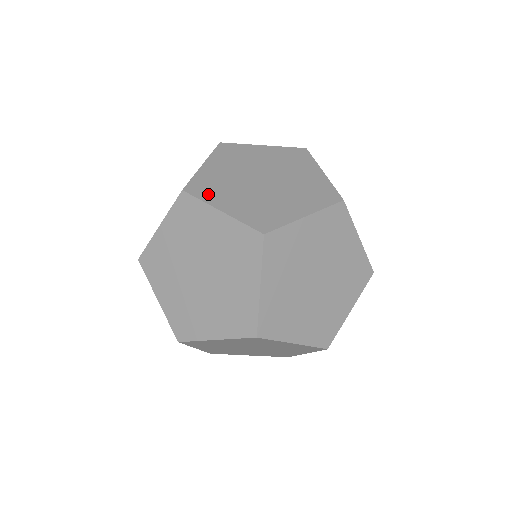
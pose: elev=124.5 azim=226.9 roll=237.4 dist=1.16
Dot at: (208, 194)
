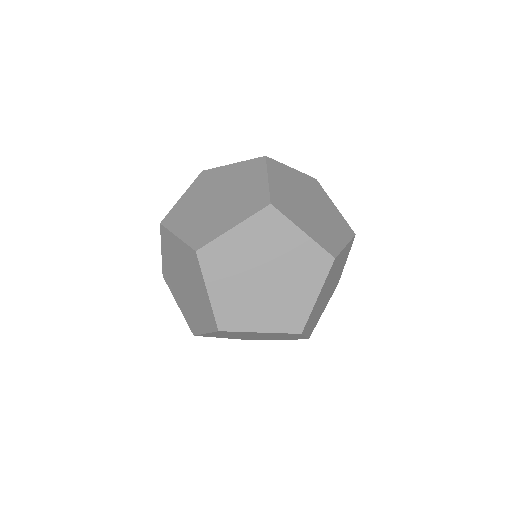
Dot at: (288, 212)
